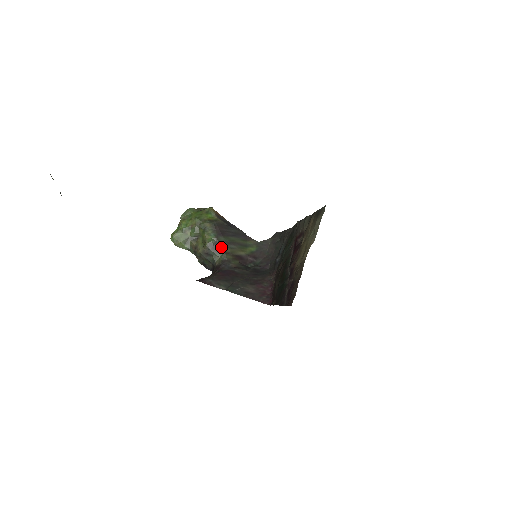
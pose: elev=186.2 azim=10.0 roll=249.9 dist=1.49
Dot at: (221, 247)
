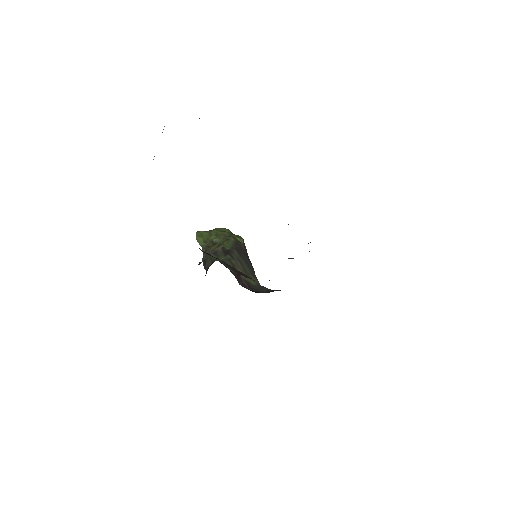
Dot at: (230, 255)
